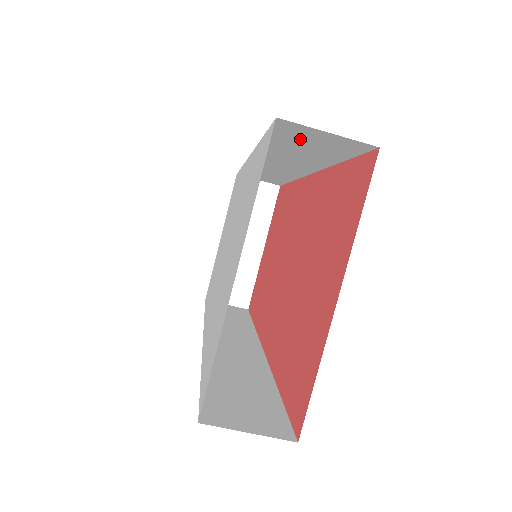
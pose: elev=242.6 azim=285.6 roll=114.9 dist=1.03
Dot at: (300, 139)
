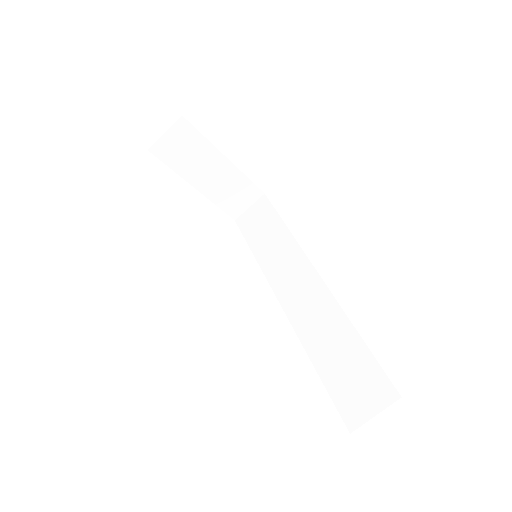
Dot at: occluded
